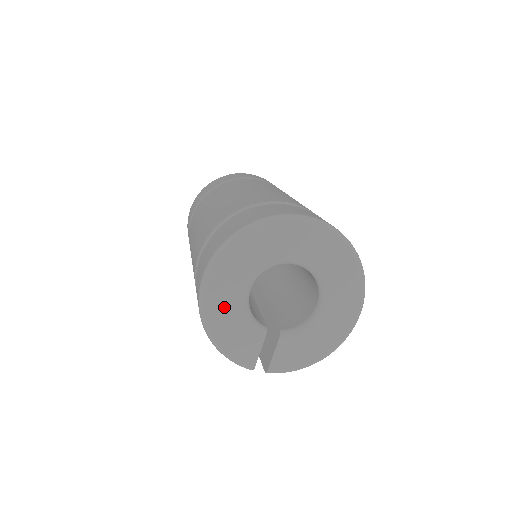
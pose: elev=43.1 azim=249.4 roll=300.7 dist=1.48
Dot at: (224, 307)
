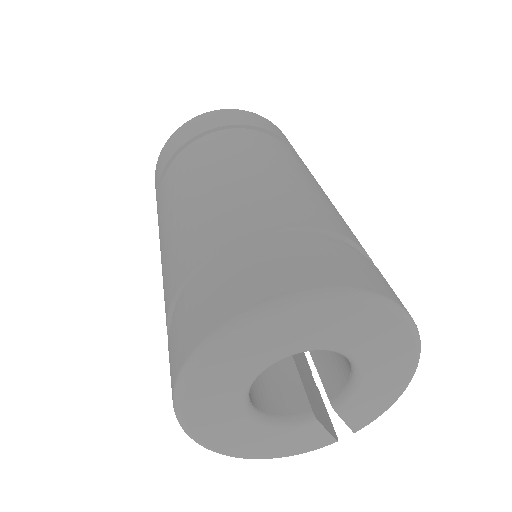
Dot at: (246, 441)
